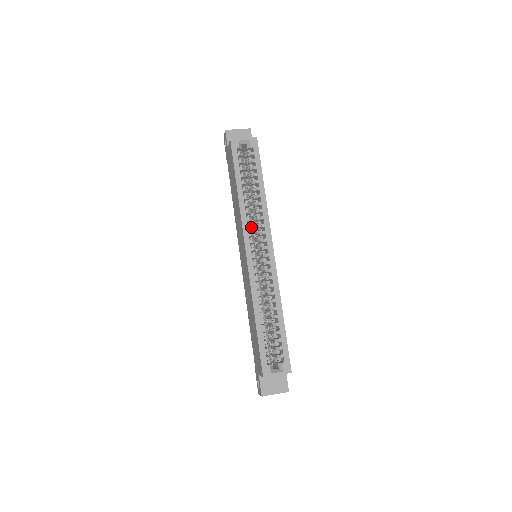
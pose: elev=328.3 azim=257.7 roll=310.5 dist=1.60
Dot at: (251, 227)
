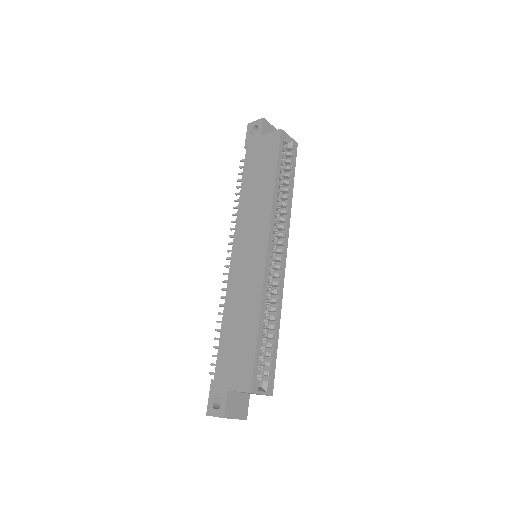
Dot at: occluded
